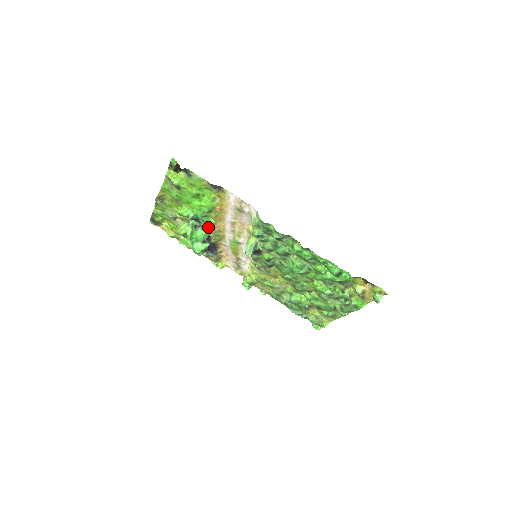
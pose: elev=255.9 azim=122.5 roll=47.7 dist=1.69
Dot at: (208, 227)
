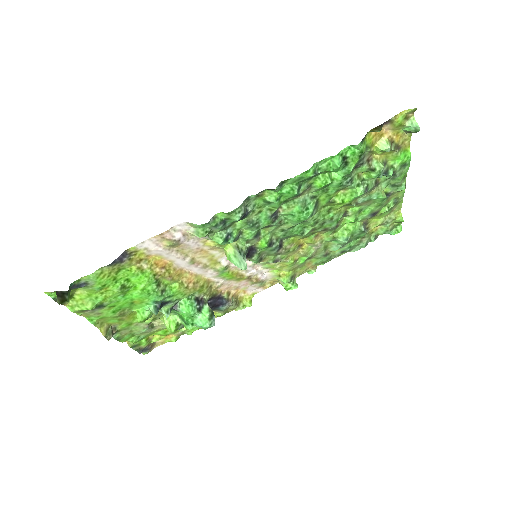
Dot at: (182, 295)
